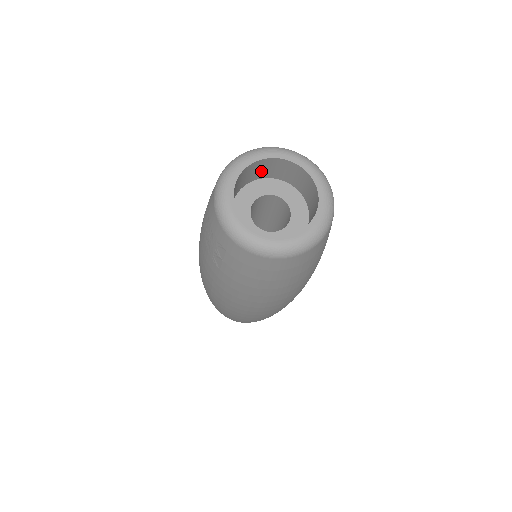
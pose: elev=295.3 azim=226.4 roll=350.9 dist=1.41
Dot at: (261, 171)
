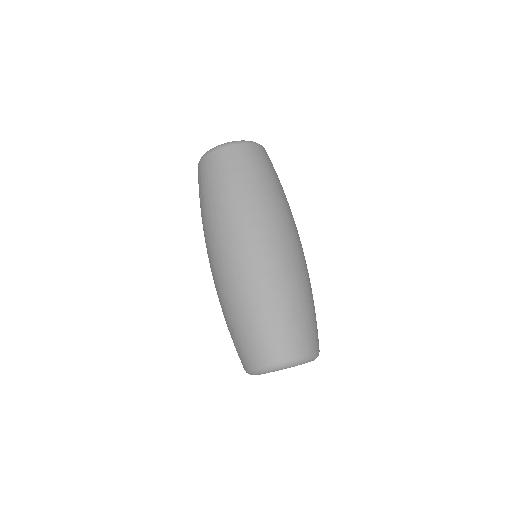
Dot at: occluded
